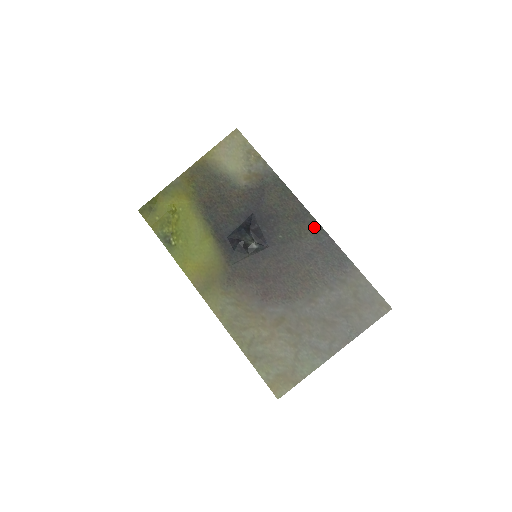
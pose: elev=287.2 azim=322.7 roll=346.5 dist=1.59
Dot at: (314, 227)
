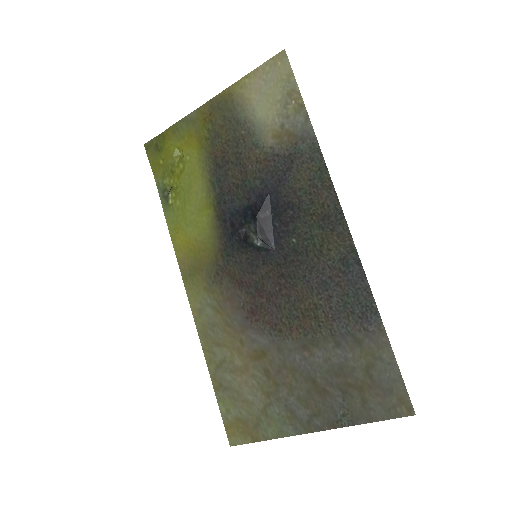
Dot at: (344, 243)
